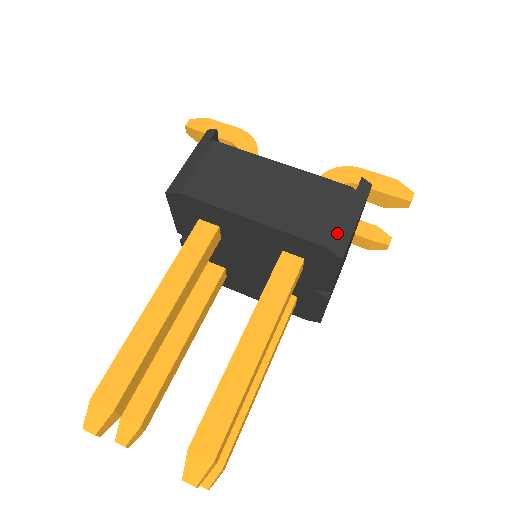
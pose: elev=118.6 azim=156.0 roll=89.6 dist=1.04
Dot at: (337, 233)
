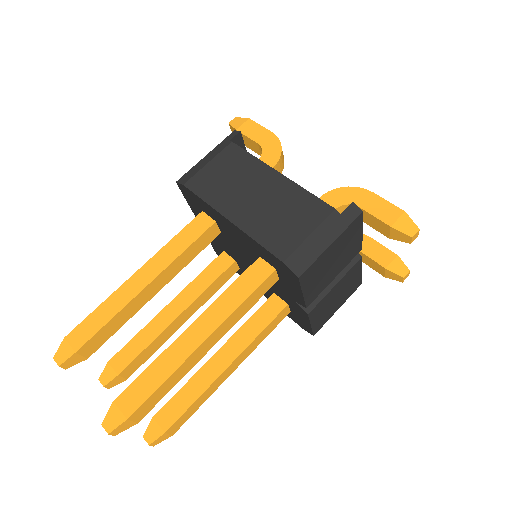
Dot at: (301, 252)
